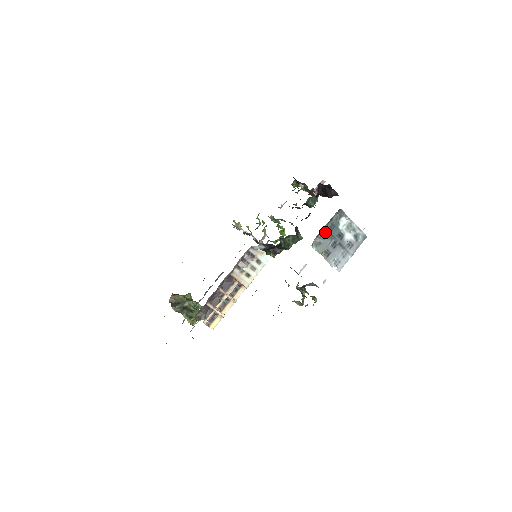
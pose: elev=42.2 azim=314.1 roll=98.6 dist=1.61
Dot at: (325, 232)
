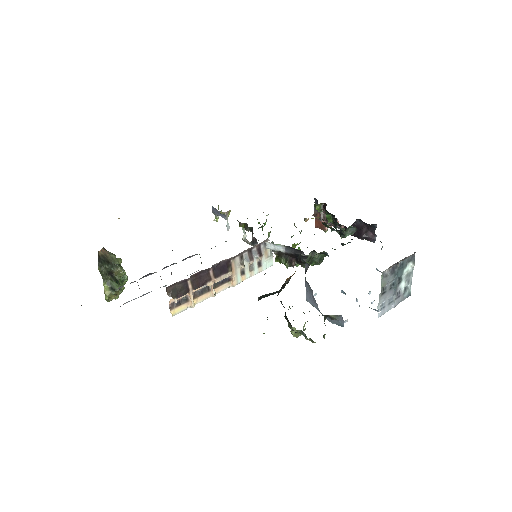
Dot at: (395, 267)
